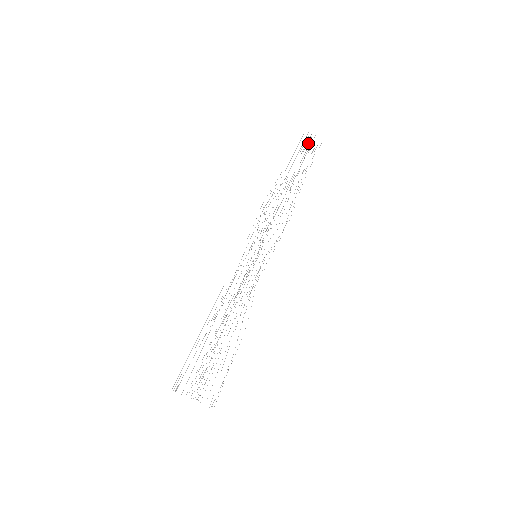
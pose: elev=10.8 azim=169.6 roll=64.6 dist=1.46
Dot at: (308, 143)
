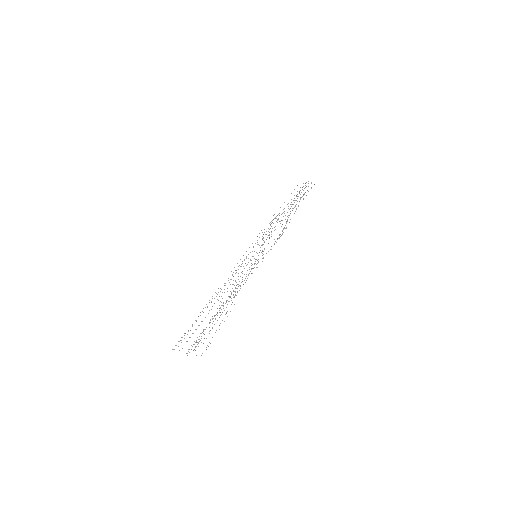
Dot at: occluded
